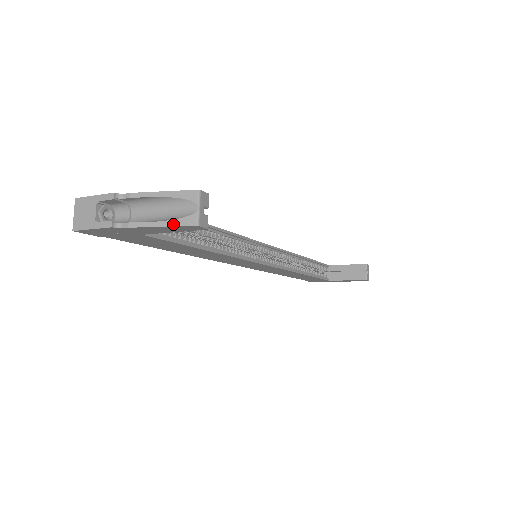
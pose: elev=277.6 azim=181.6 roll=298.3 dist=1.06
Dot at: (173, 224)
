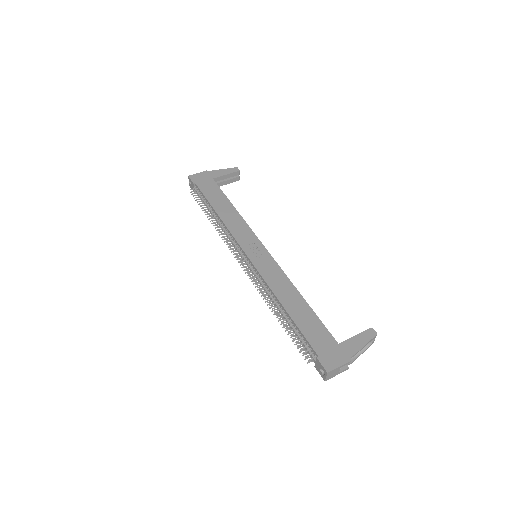
Dot at: occluded
